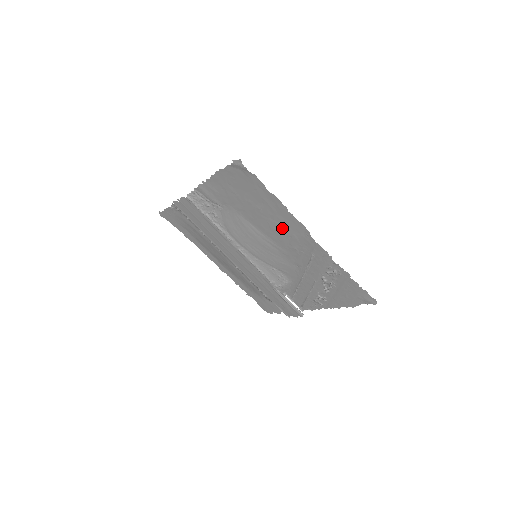
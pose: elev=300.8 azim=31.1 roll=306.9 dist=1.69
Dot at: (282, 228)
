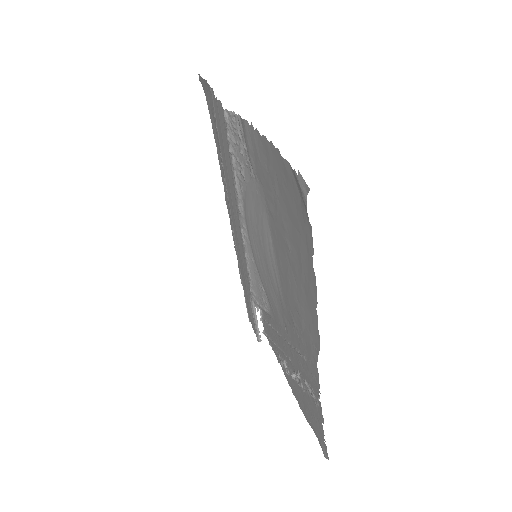
Dot at: (297, 296)
